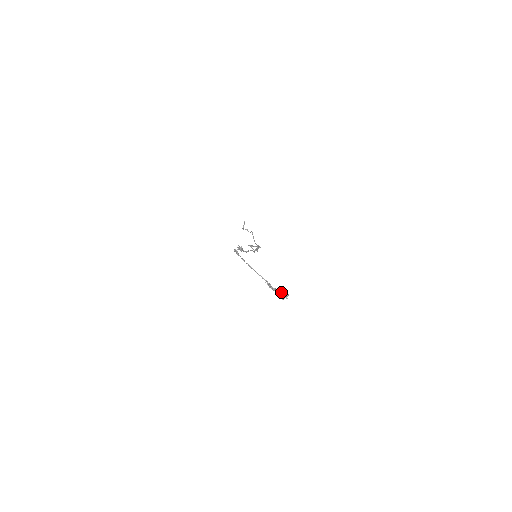
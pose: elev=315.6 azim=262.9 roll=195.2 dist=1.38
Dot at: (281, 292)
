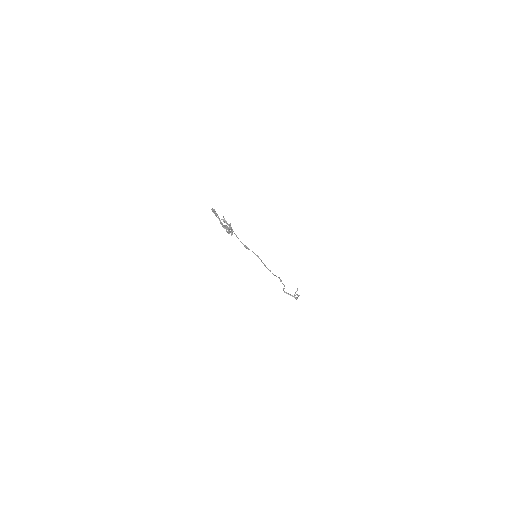
Dot at: (227, 227)
